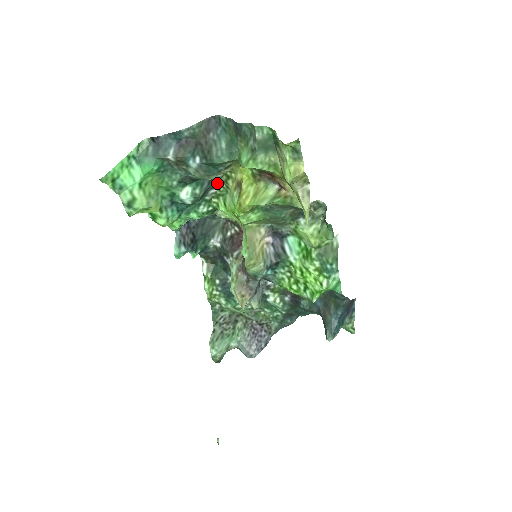
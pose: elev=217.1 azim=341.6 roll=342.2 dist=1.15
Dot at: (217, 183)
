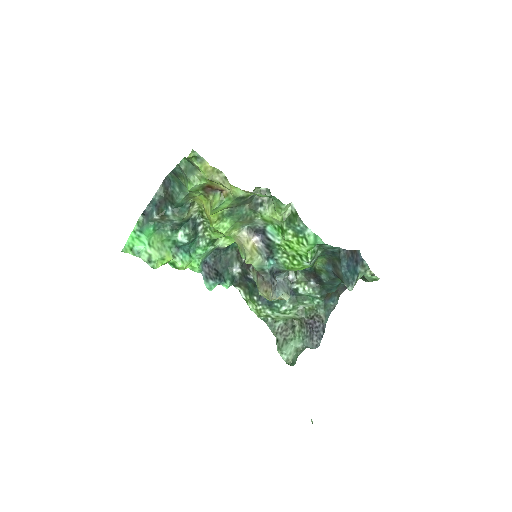
Dot at: (199, 220)
